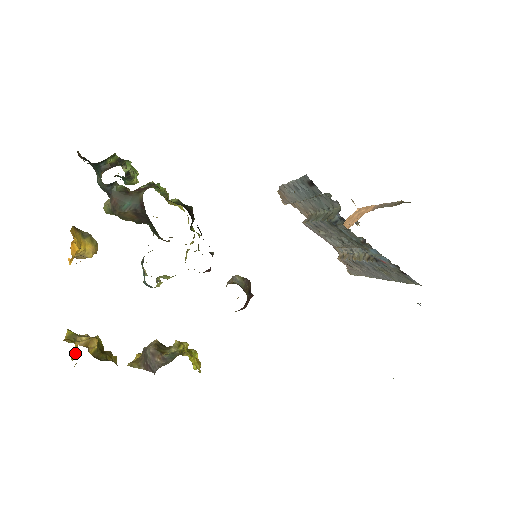
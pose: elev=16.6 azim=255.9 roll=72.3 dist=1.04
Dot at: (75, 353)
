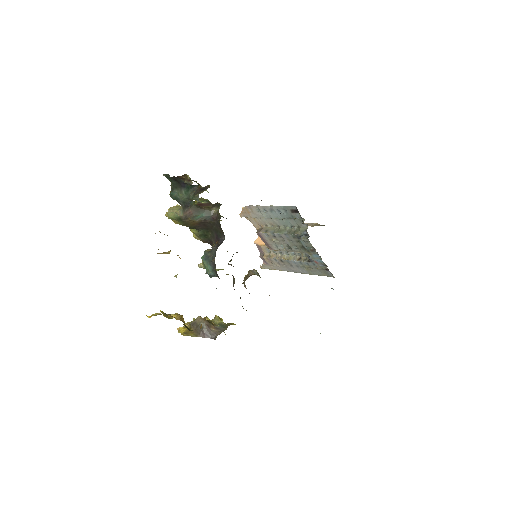
Dot at: occluded
